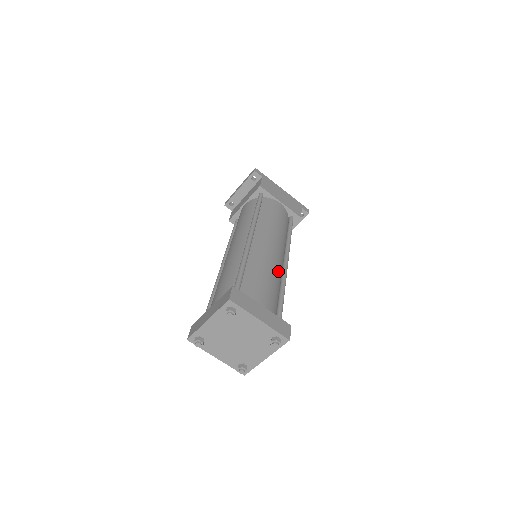
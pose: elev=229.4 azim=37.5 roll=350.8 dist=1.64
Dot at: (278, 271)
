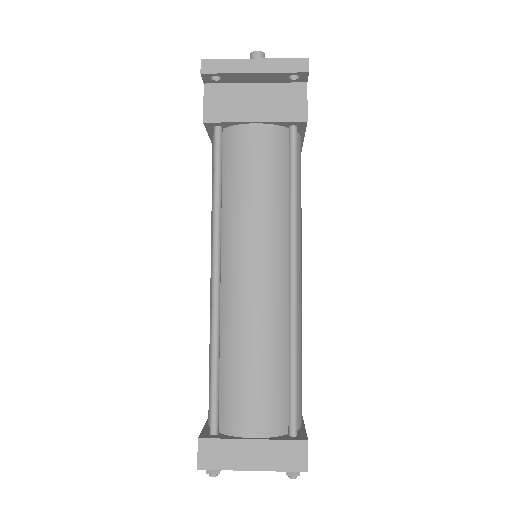
Dot at: occluded
